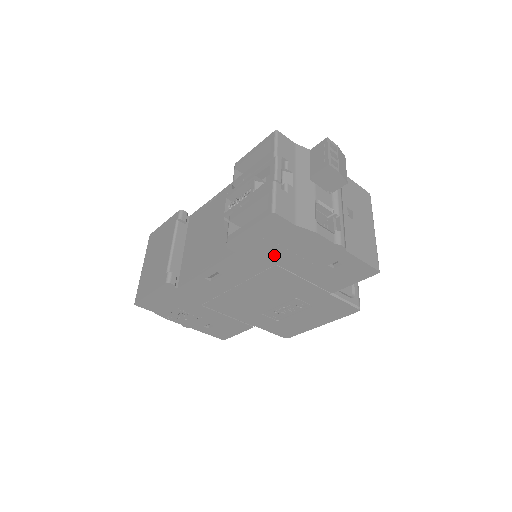
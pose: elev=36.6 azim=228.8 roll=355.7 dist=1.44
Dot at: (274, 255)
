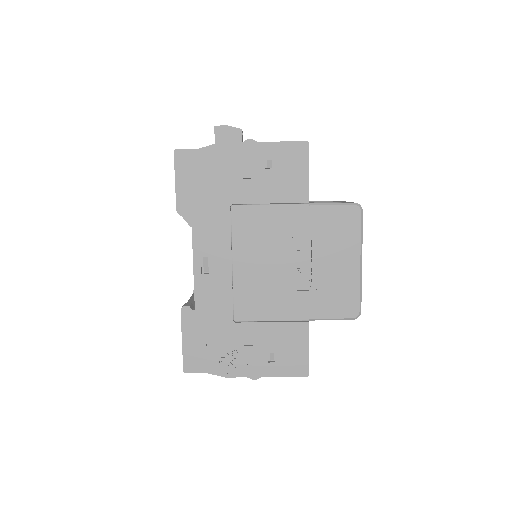
Dot at: (218, 195)
